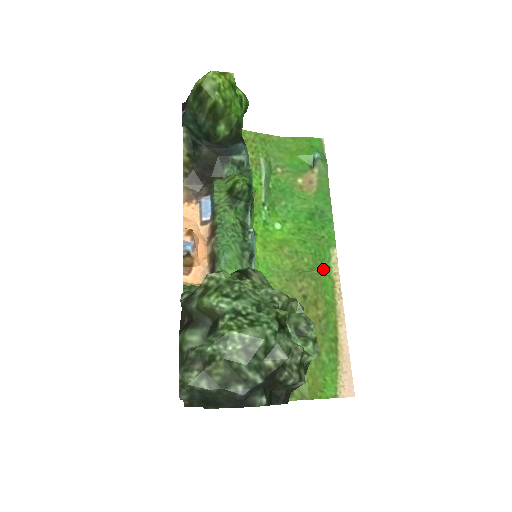
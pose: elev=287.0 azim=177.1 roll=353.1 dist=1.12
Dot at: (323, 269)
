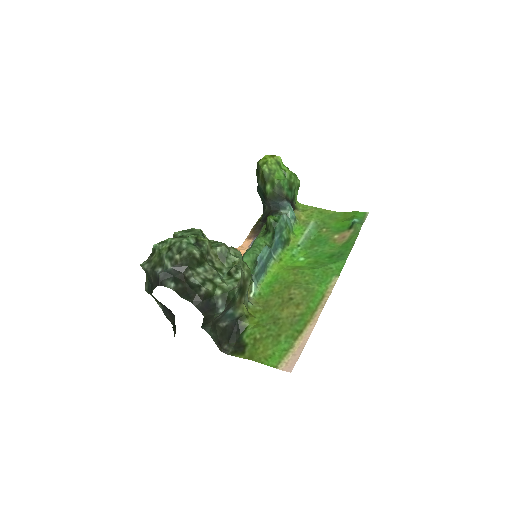
Dot at: (319, 287)
